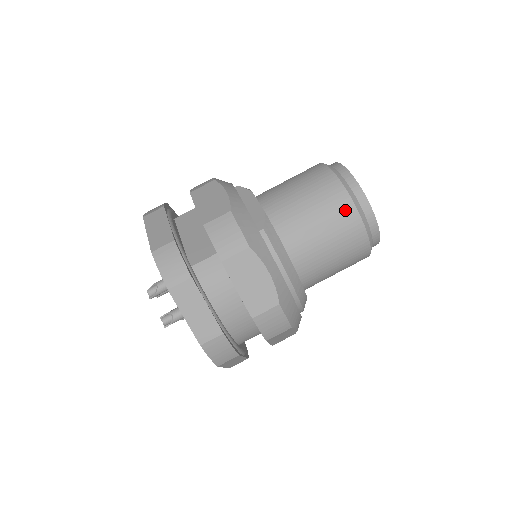
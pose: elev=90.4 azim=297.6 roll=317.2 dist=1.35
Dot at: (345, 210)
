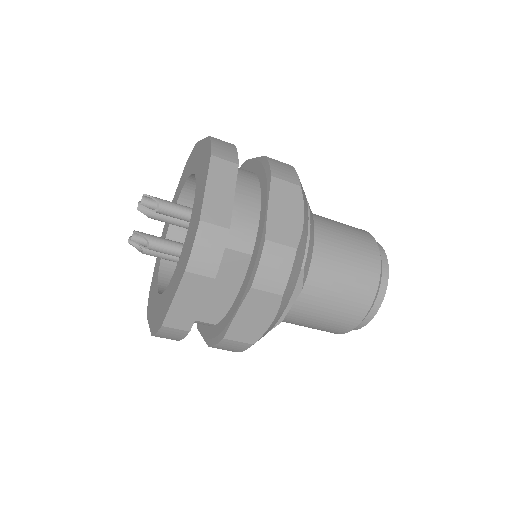
Dot at: occluded
